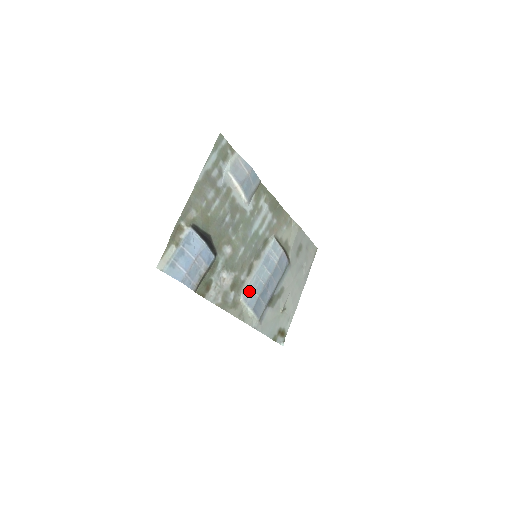
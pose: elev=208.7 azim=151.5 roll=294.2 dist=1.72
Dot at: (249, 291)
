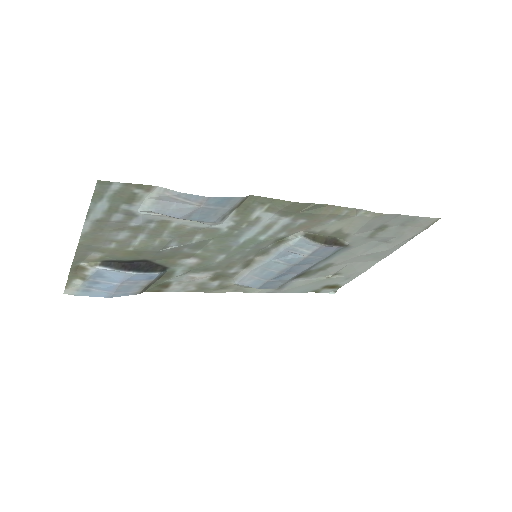
Dot at: (248, 278)
